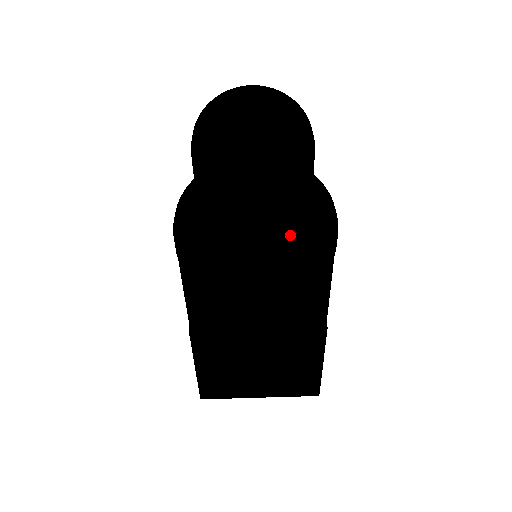
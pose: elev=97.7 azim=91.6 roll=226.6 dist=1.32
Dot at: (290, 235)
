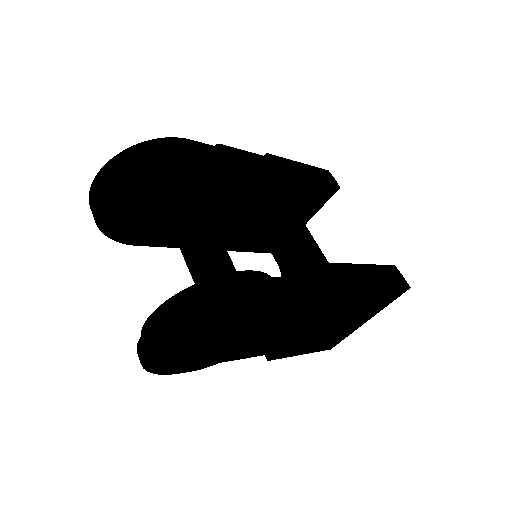
Dot at: (238, 316)
